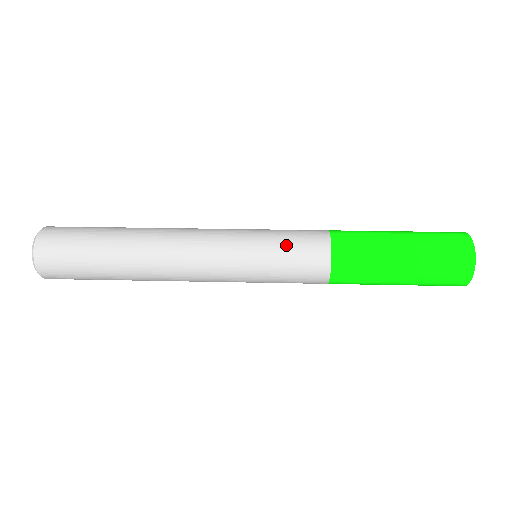
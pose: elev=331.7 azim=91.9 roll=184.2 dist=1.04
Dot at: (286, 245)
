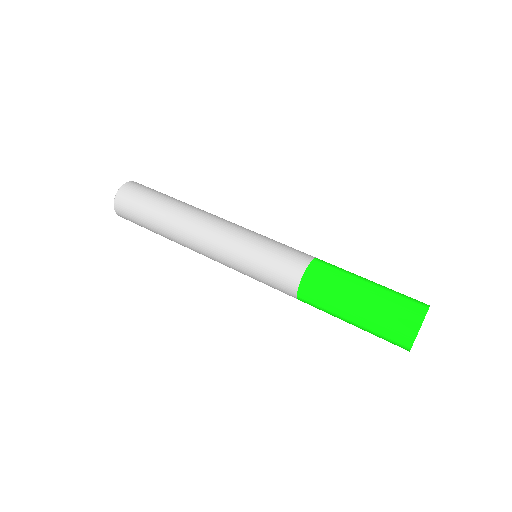
Dot at: (266, 273)
